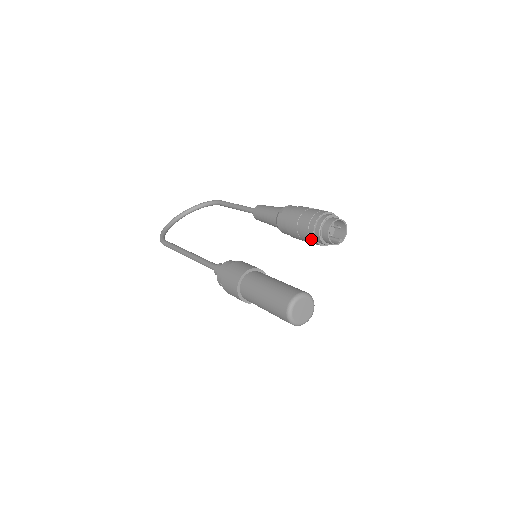
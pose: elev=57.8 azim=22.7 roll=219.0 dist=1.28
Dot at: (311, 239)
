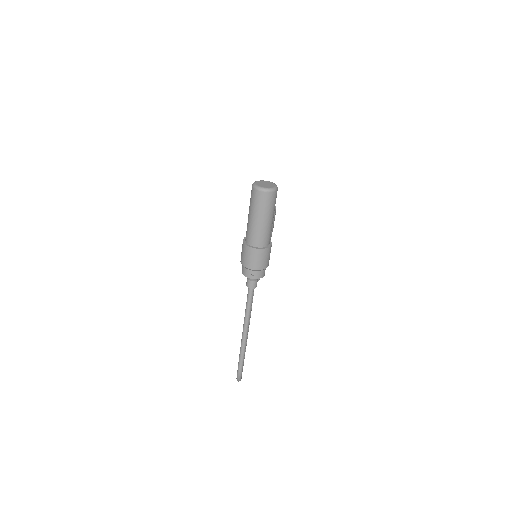
Dot at: occluded
